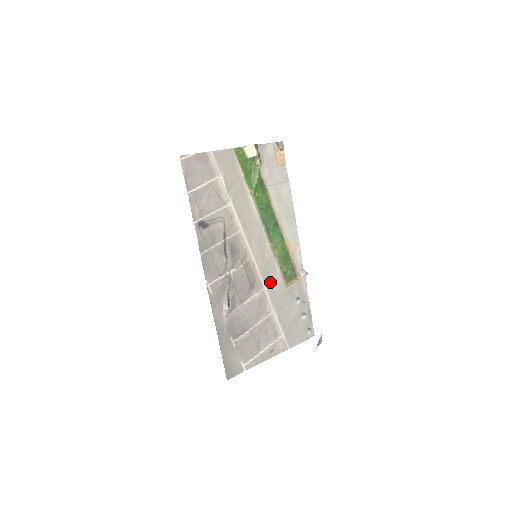
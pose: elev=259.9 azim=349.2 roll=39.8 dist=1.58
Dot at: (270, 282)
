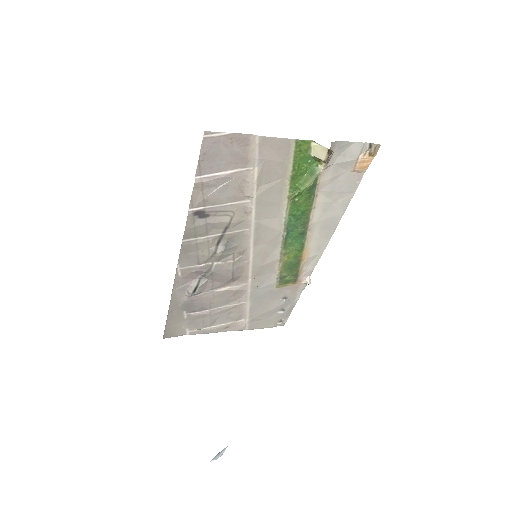
Dot at: (259, 280)
